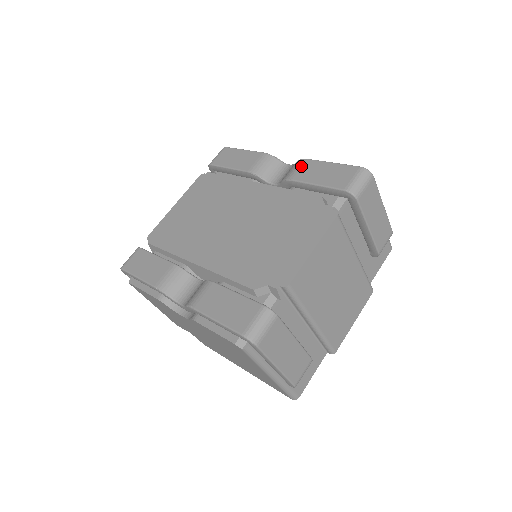
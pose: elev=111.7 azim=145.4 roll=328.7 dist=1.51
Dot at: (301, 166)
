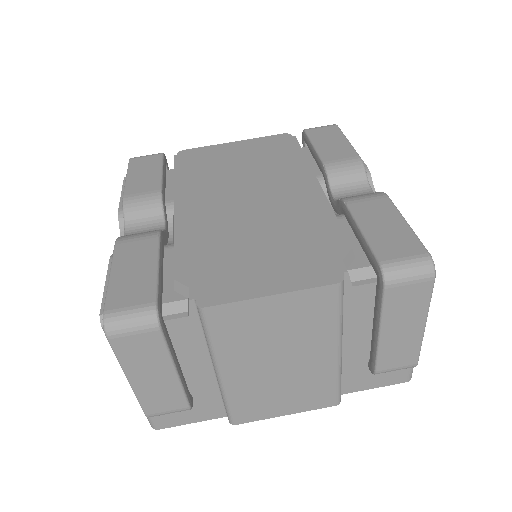
Dot at: (373, 199)
